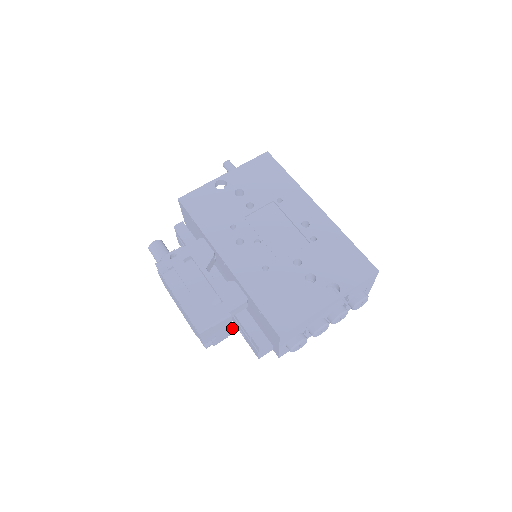
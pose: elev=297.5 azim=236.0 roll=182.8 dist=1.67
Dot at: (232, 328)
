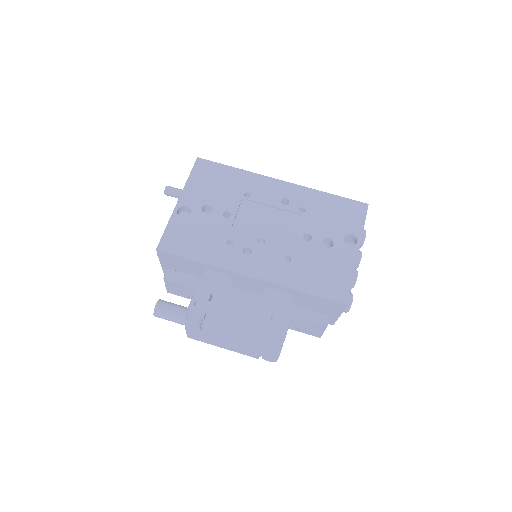
Dot at: occluded
